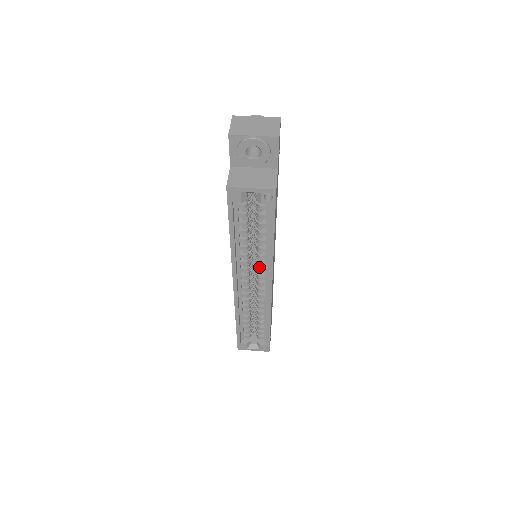
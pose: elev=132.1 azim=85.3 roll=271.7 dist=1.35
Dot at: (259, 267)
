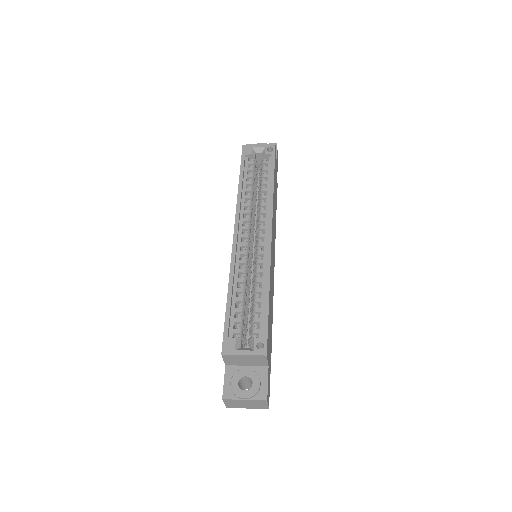
Dot at: (260, 218)
